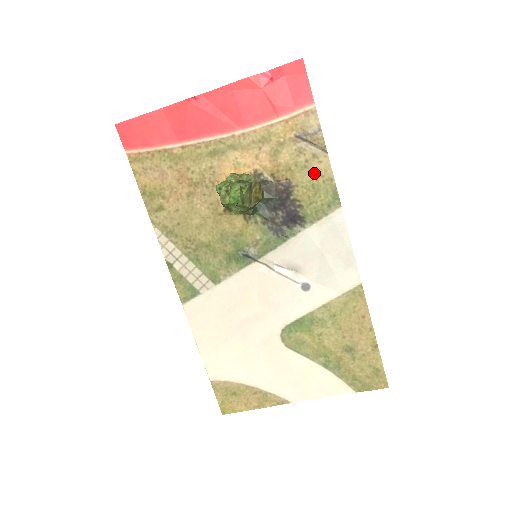
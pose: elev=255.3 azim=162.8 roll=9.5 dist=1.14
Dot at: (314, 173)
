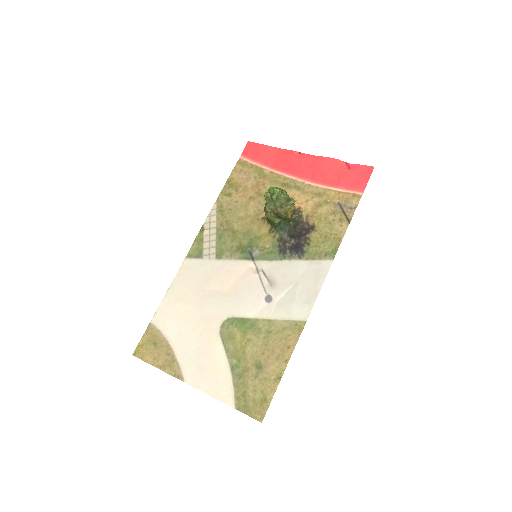
Dot at: (332, 230)
